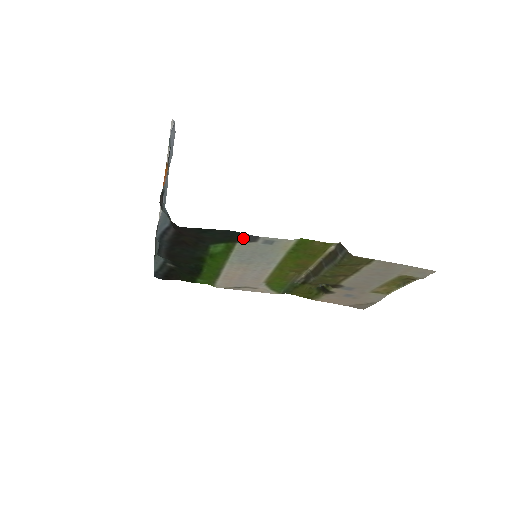
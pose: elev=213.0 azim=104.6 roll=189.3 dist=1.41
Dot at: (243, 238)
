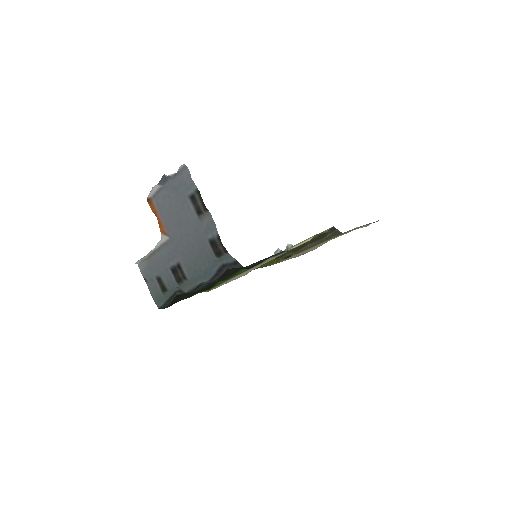
Dot at: (281, 253)
